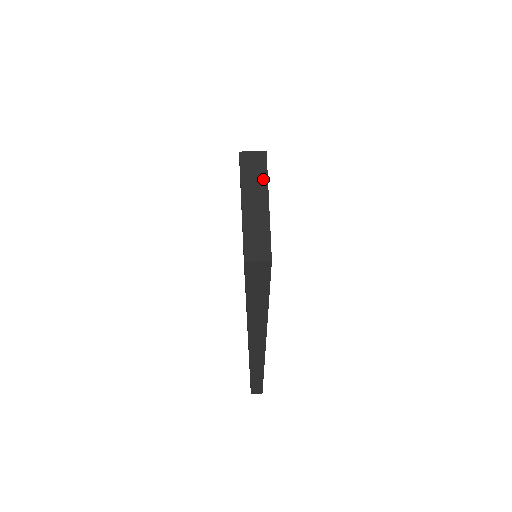
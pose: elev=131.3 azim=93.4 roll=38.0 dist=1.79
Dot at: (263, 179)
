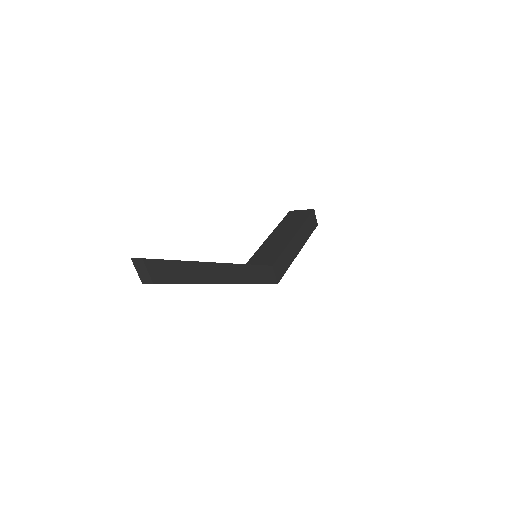
Dot at: (300, 222)
